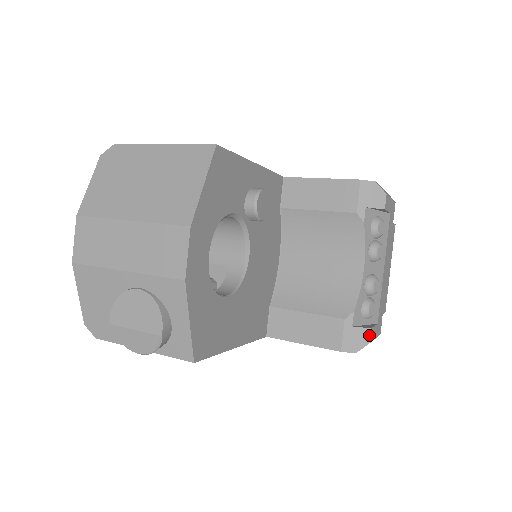
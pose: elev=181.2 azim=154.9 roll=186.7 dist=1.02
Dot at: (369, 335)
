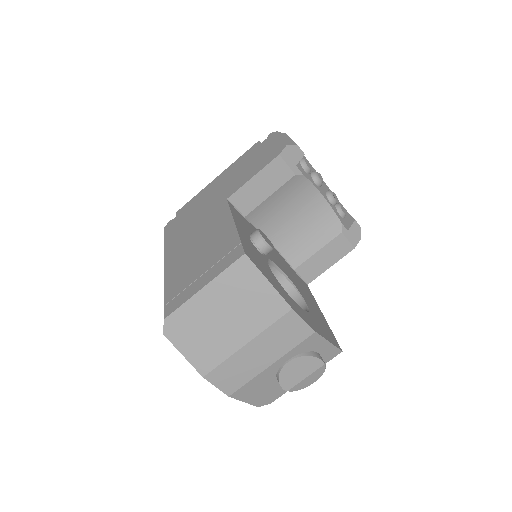
Dot at: (357, 224)
